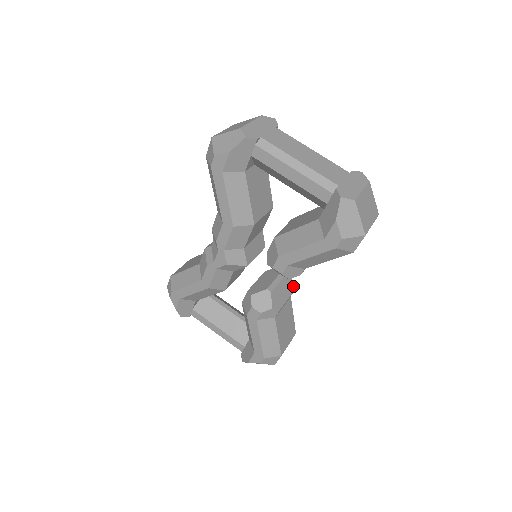
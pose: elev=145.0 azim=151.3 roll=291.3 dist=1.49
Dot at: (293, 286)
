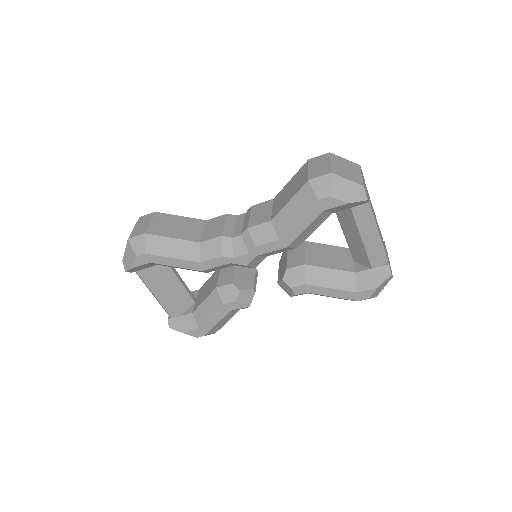
Dot at: occluded
